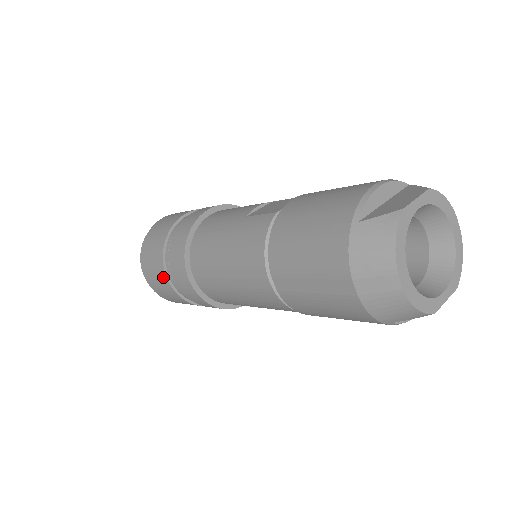
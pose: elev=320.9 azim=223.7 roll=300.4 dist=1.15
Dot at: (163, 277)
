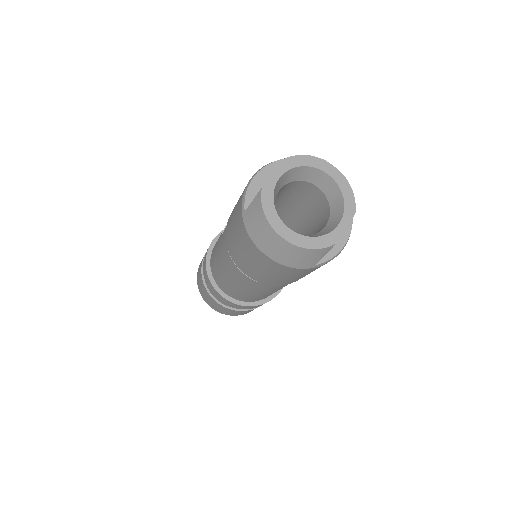
Dot at: (214, 302)
